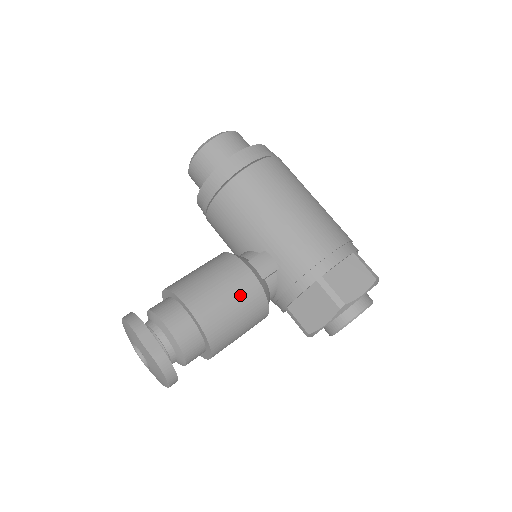
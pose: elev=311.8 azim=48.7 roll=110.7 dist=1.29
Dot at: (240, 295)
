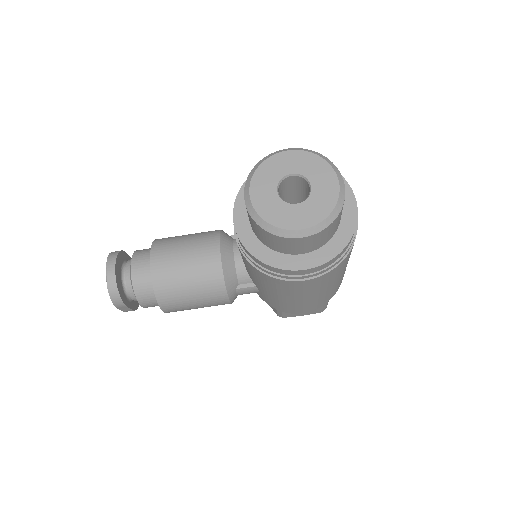
Dot at: (210, 306)
